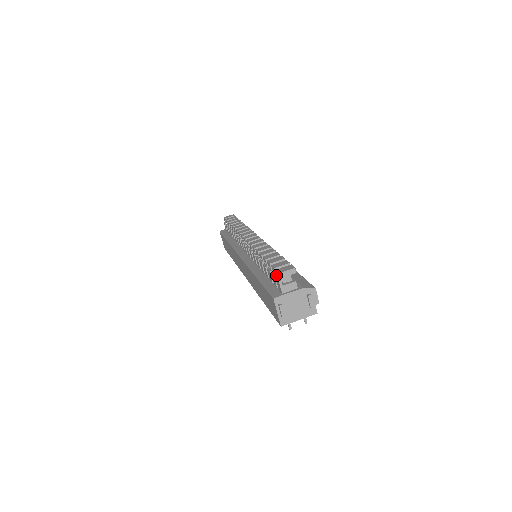
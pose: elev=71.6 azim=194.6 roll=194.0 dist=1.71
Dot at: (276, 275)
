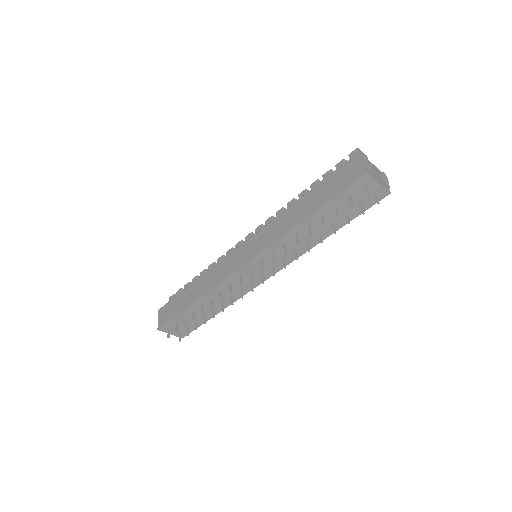
Dot at: occluded
